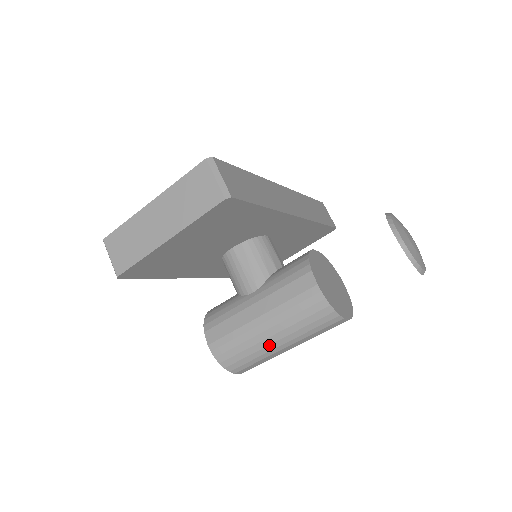
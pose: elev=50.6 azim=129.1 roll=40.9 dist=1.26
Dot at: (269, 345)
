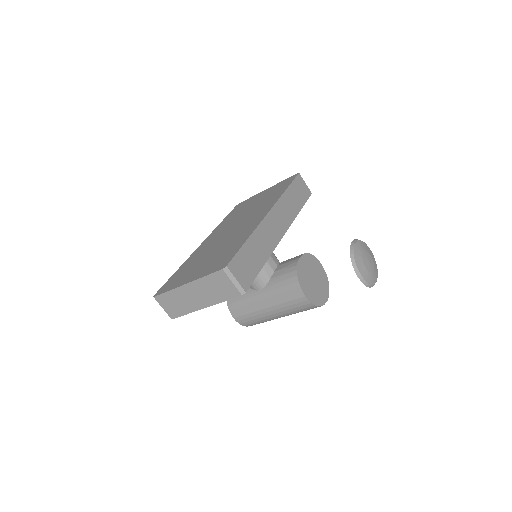
Dot at: (275, 318)
